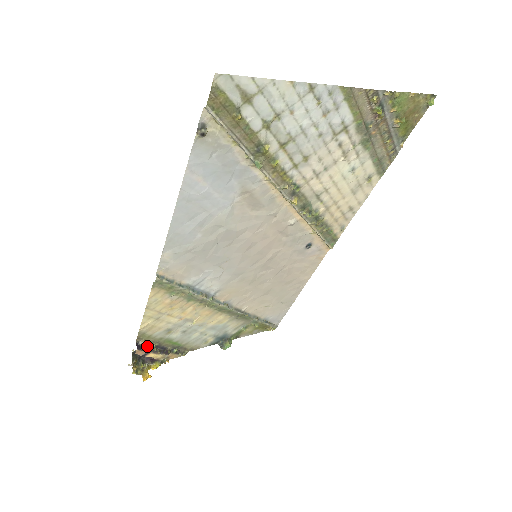
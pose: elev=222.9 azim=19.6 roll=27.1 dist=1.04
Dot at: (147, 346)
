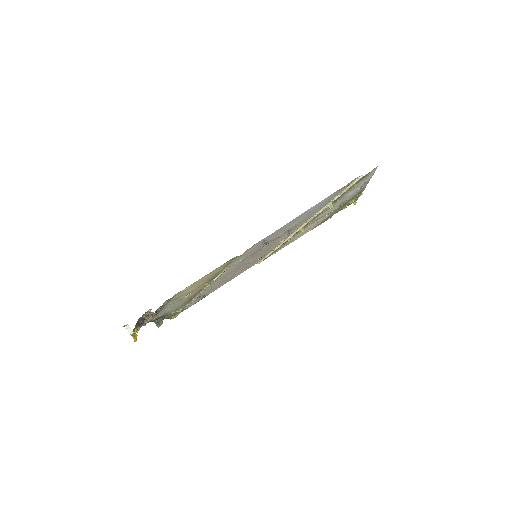
Dot at: (158, 309)
